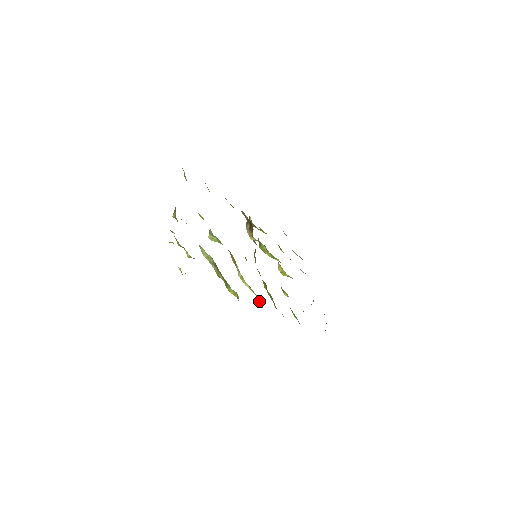
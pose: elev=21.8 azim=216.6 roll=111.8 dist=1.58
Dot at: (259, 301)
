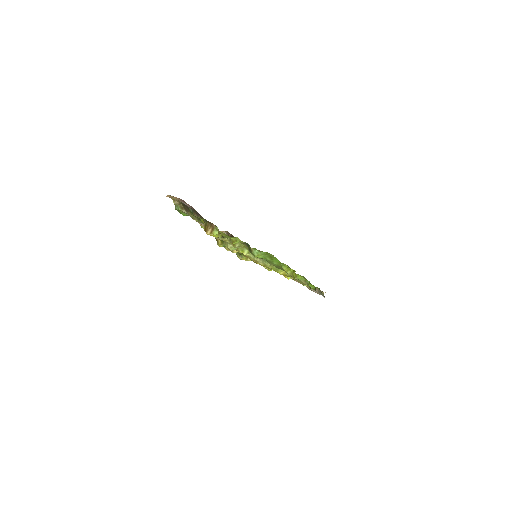
Dot at: (296, 275)
